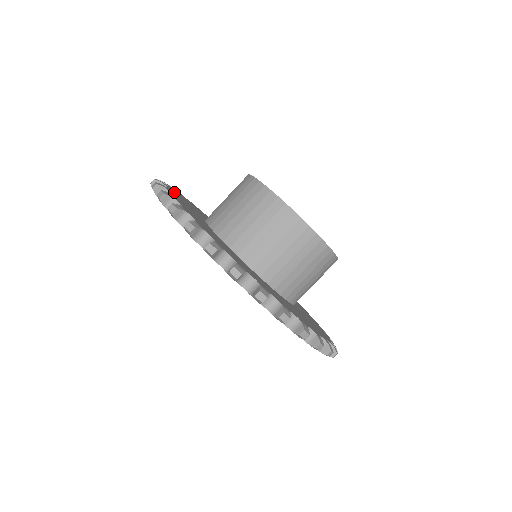
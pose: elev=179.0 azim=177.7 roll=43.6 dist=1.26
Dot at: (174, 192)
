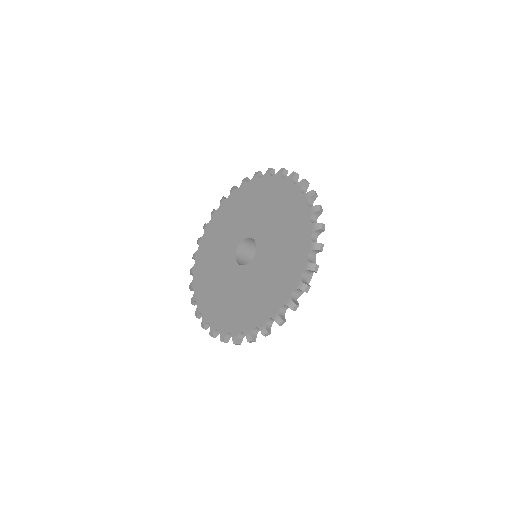
Dot at: occluded
